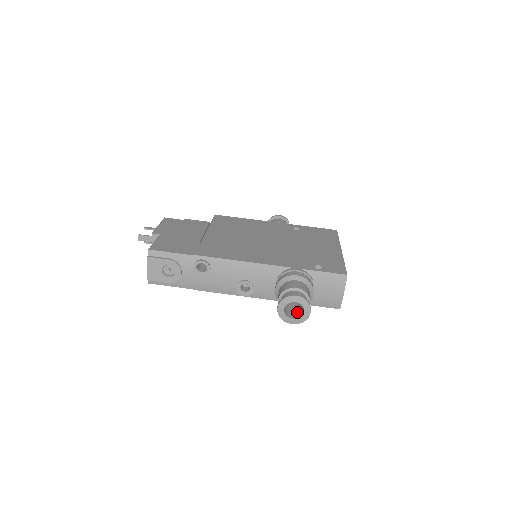
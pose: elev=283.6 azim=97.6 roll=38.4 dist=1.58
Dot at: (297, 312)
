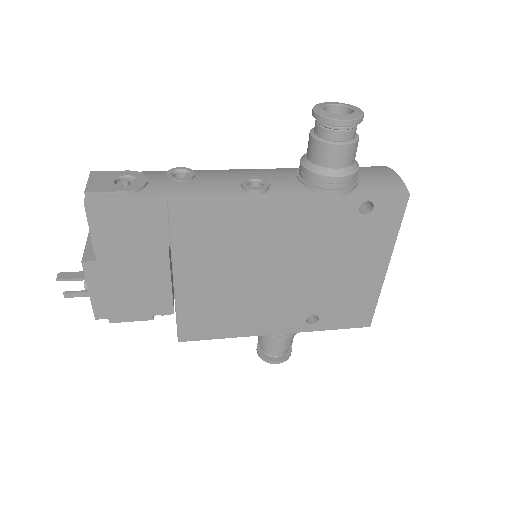
Dot at: (345, 131)
